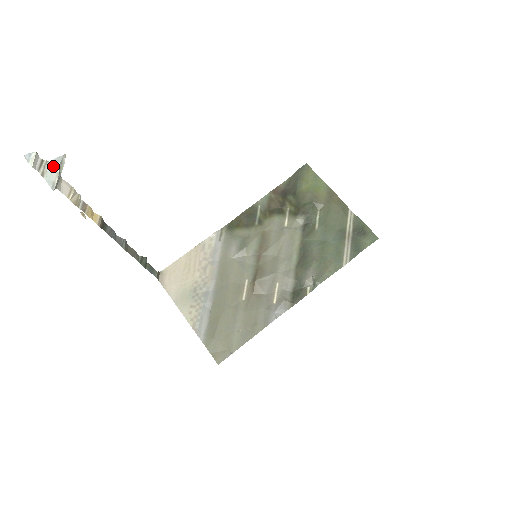
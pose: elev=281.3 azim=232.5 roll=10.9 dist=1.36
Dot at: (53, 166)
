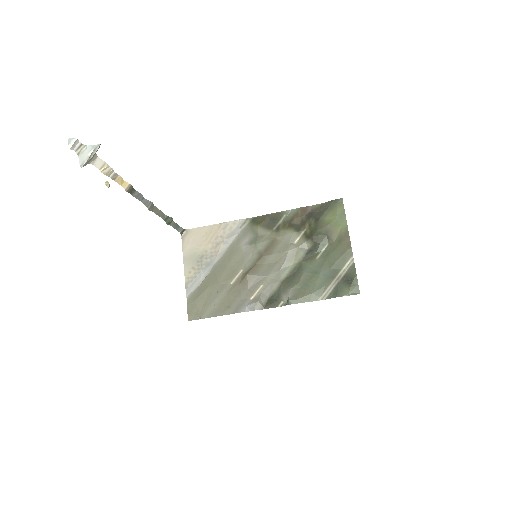
Dot at: (88, 150)
